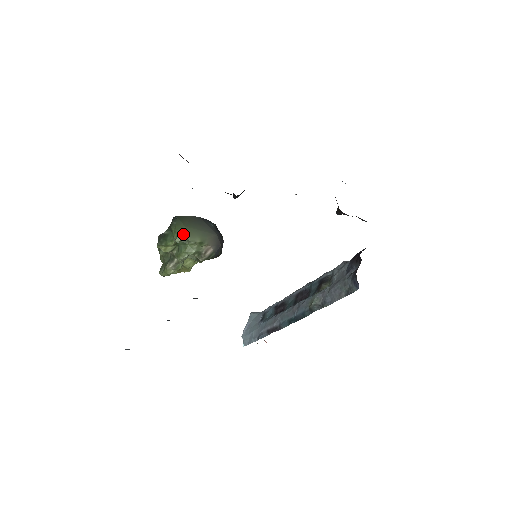
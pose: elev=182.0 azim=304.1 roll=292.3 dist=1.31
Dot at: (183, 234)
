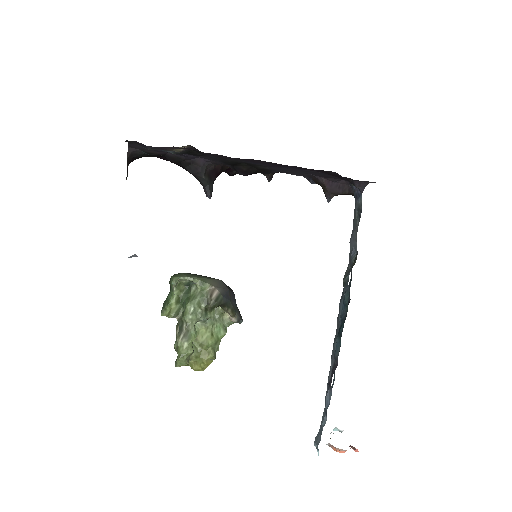
Dot at: (179, 276)
